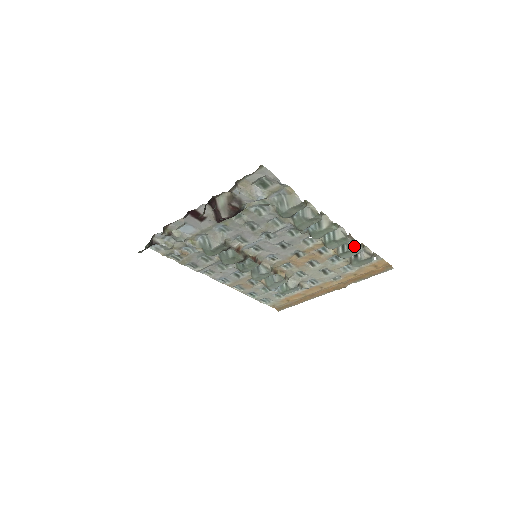
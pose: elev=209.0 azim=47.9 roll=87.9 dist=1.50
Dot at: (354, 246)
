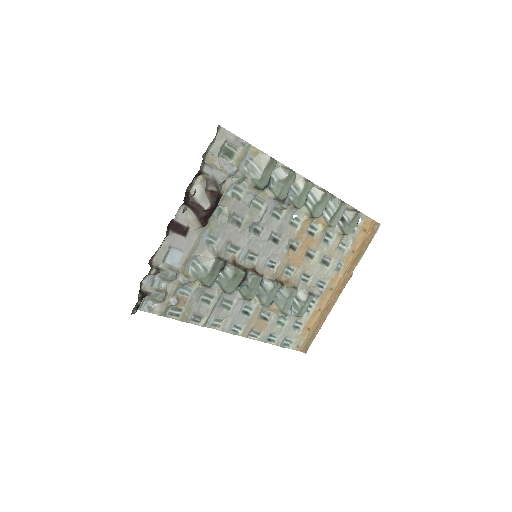
Dot at: (337, 204)
